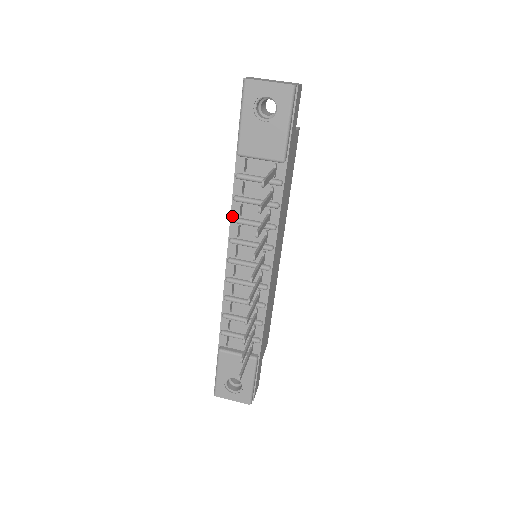
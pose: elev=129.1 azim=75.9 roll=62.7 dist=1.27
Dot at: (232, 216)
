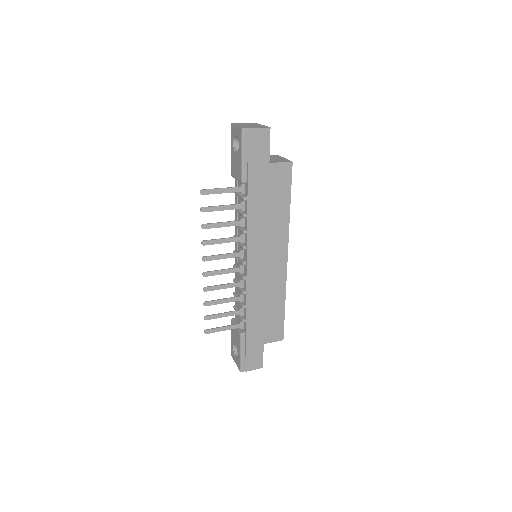
Dot at: (235, 219)
